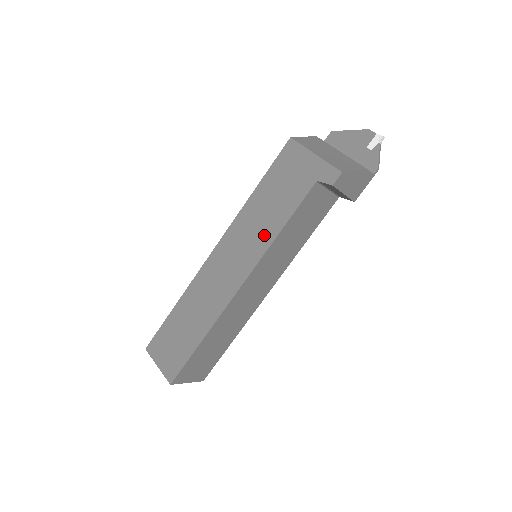
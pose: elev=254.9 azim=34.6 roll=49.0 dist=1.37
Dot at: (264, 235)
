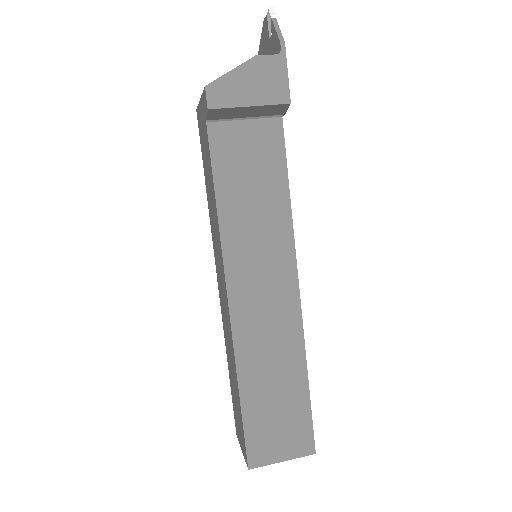
Dot at: (216, 225)
